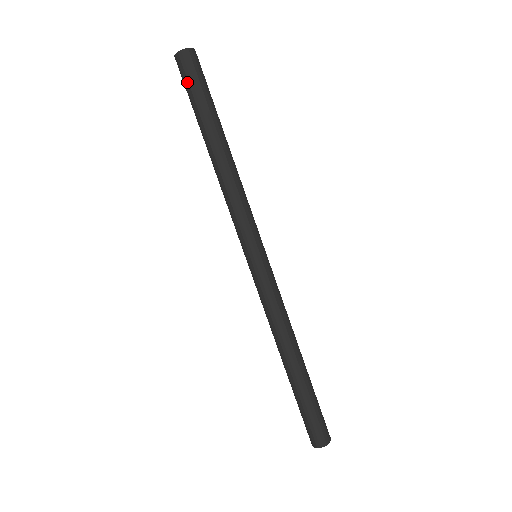
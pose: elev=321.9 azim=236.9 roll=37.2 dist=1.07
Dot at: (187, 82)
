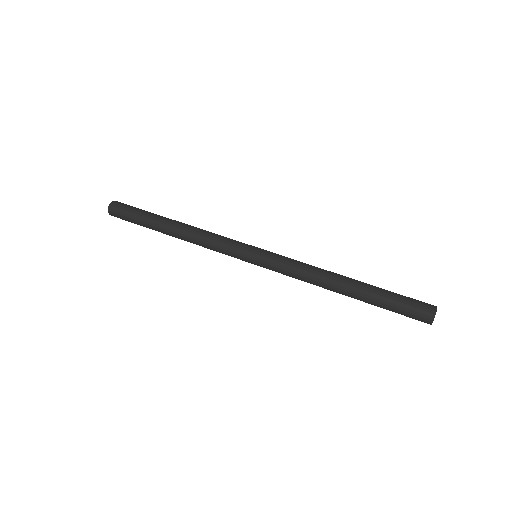
Dot at: (127, 212)
